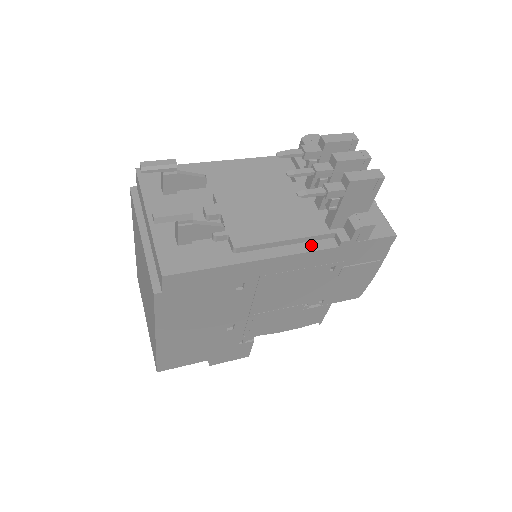
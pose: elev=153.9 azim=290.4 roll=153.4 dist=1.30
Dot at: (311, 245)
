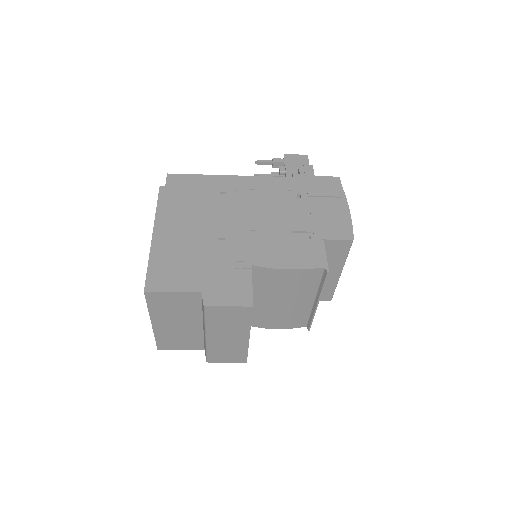
Dot at: occluded
